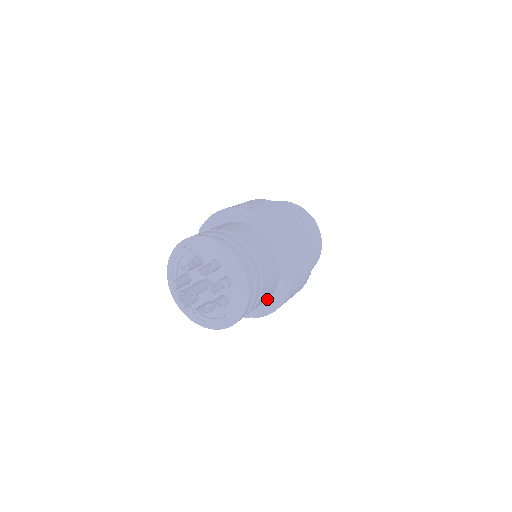
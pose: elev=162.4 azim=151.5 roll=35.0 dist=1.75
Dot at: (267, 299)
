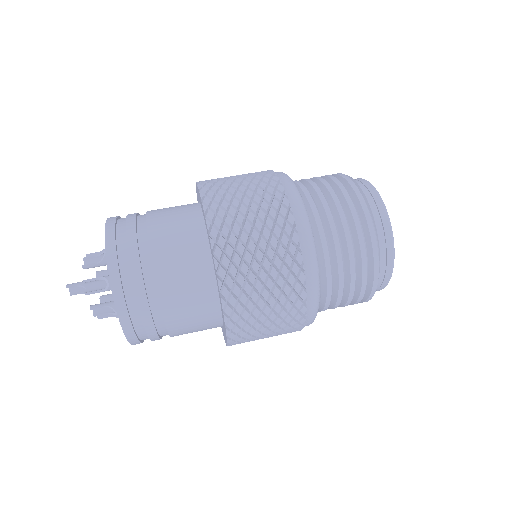
Dot at: occluded
